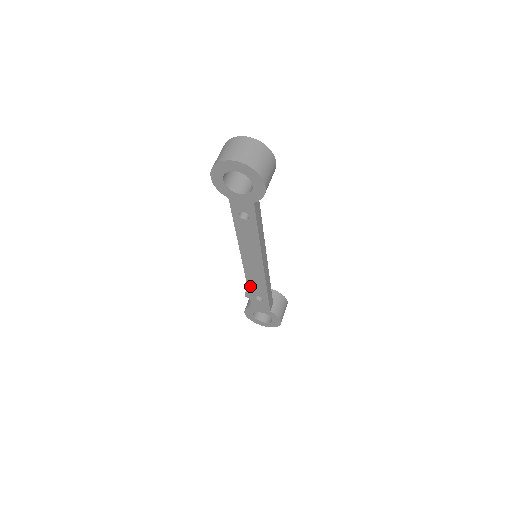
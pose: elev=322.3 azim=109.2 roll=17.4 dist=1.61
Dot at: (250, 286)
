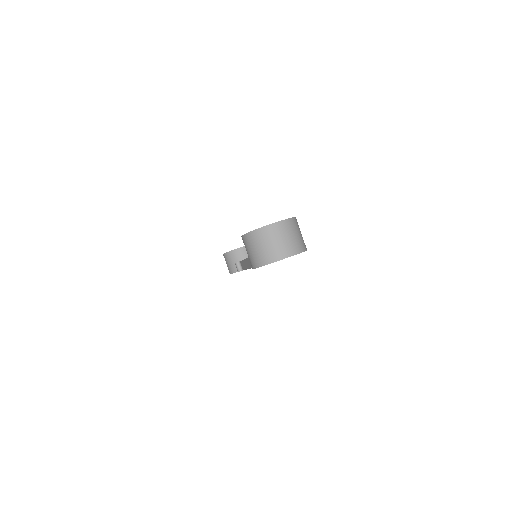
Dot at: occluded
